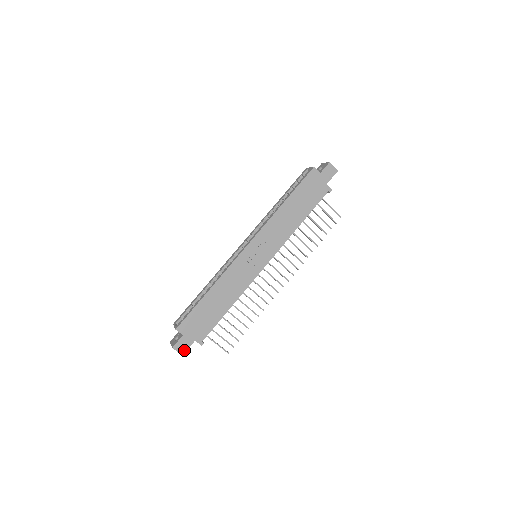
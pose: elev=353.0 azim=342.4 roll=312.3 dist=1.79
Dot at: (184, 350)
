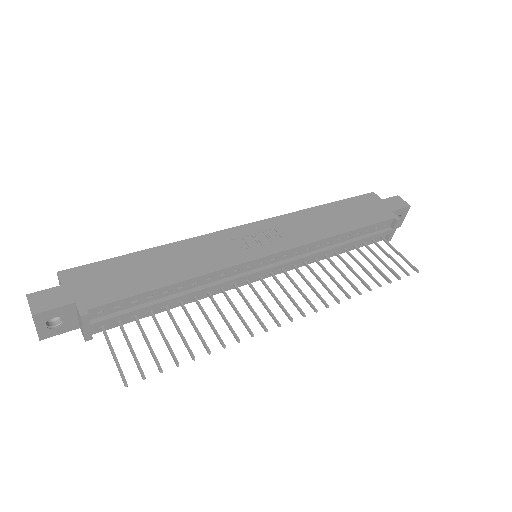
Dot at: (43, 308)
